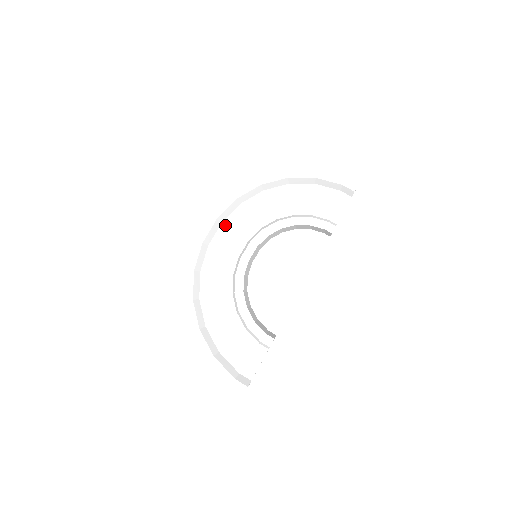
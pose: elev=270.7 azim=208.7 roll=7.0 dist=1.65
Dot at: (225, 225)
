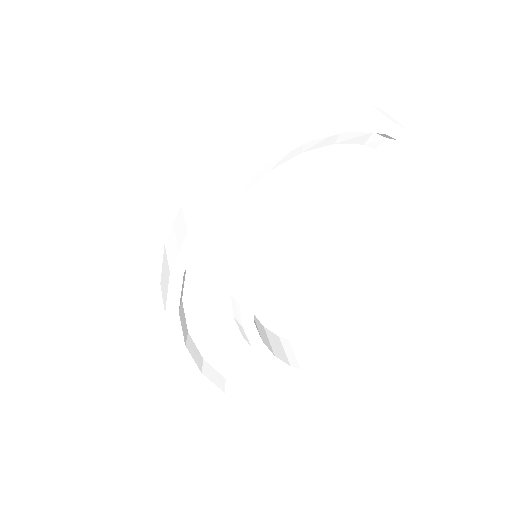
Dot at: (208, 228)
